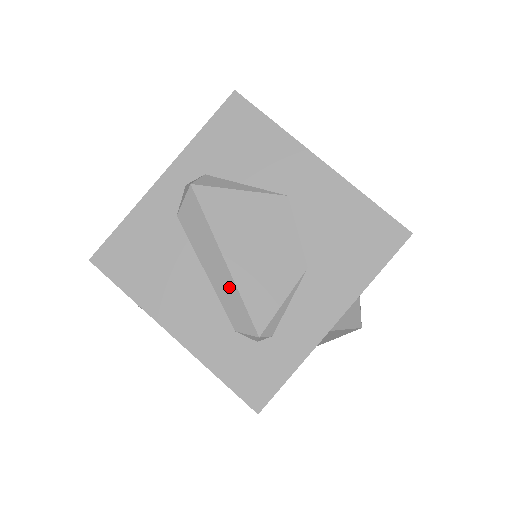
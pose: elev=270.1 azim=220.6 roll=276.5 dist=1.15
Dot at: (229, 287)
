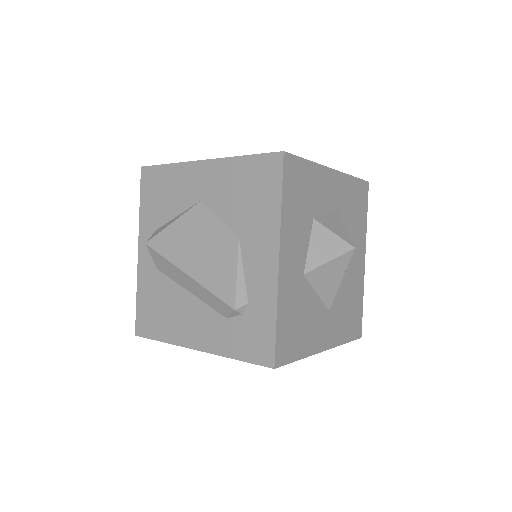
Dot at: (201, 290)
